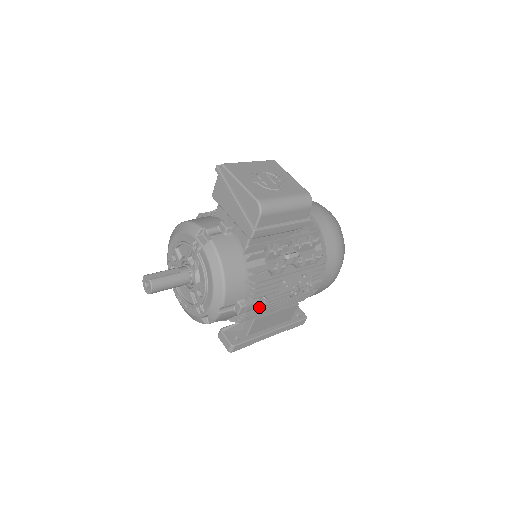
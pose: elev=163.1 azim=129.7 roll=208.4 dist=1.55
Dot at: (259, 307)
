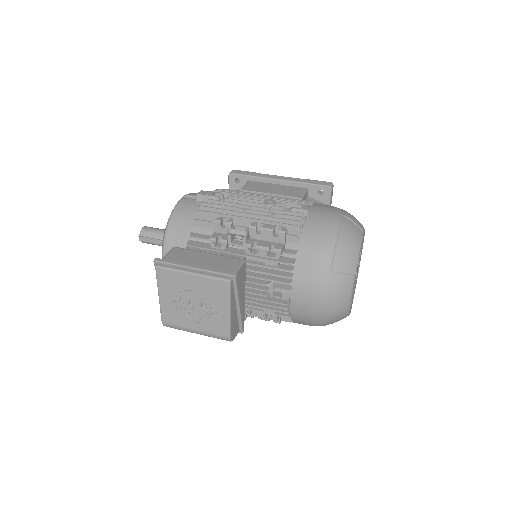
Dot at: occluded
